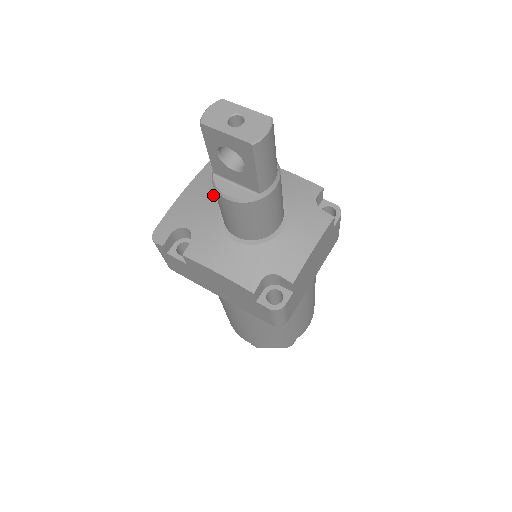
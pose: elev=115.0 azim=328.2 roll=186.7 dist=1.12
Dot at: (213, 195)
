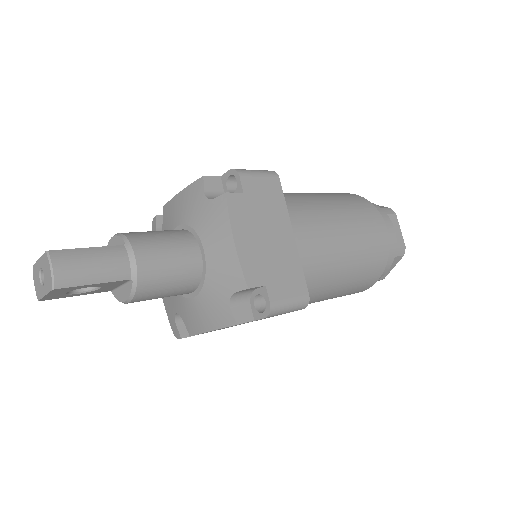
Dot at: occluded
